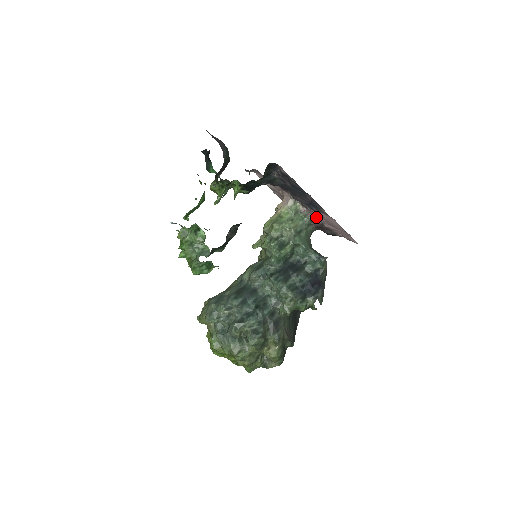
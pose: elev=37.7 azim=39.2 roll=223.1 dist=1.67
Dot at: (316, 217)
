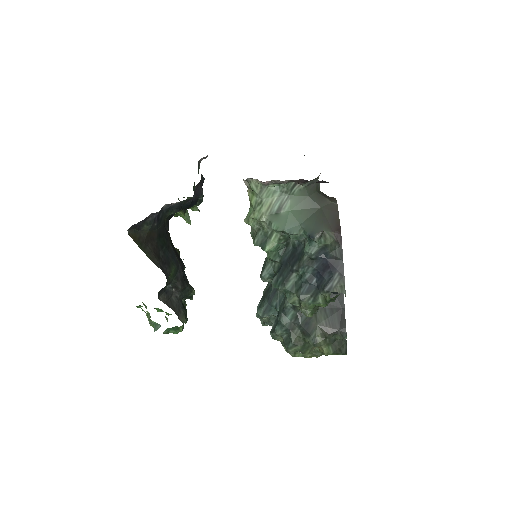
Dot at: (287, 180)
